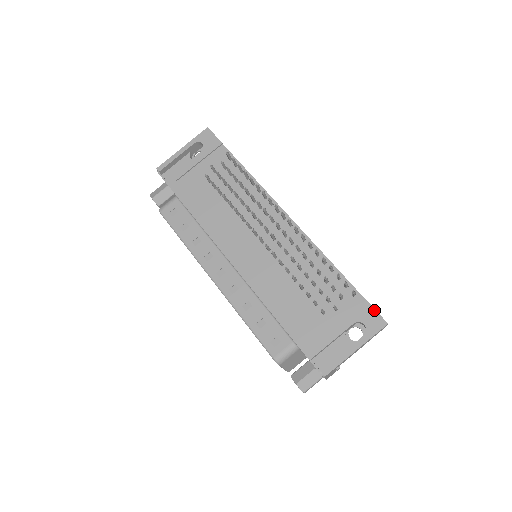
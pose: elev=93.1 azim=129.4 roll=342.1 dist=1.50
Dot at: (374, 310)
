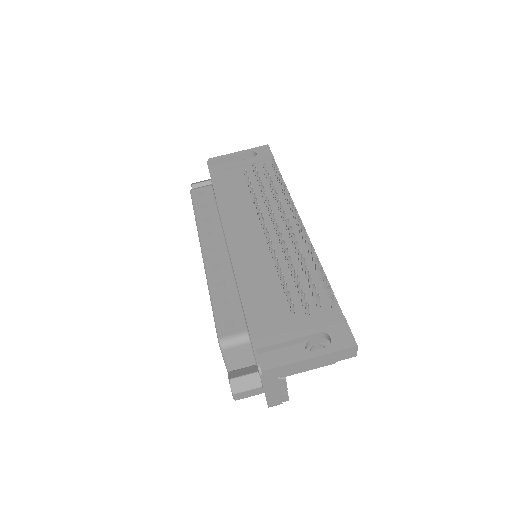
Dot at: (348, 328)
